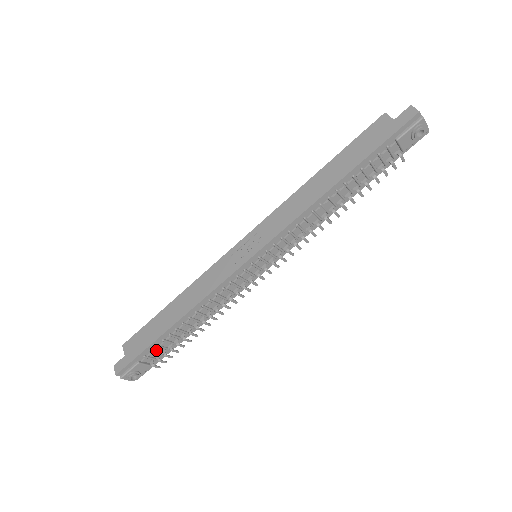
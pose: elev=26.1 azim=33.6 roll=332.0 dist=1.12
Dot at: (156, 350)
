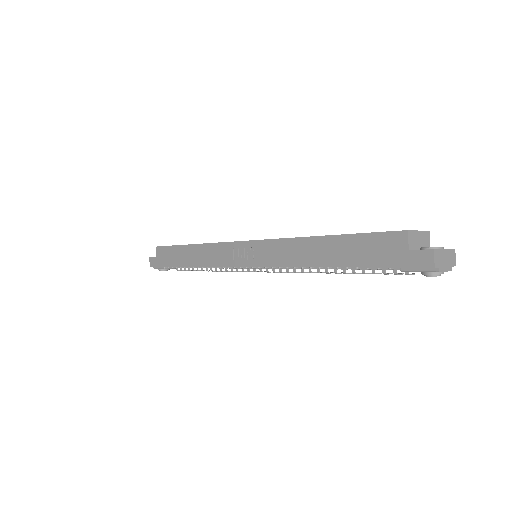
Dot at: occluded
